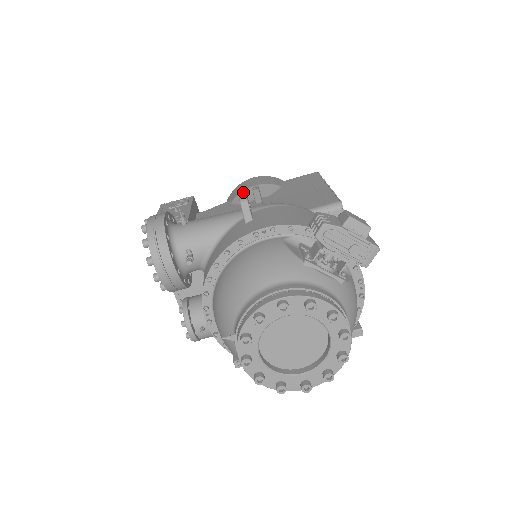
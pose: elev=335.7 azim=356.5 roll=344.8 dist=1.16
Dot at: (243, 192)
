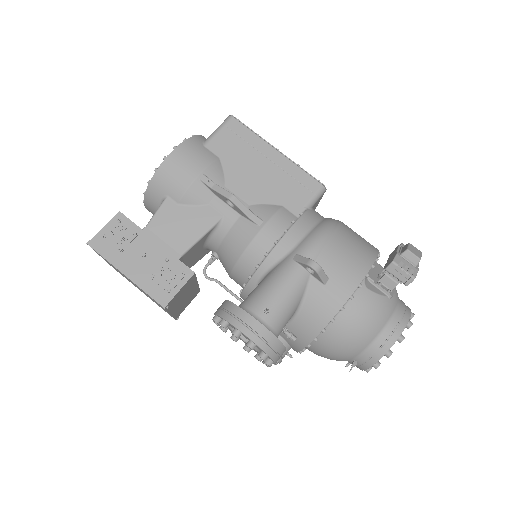
Dot at: (191, 189)
